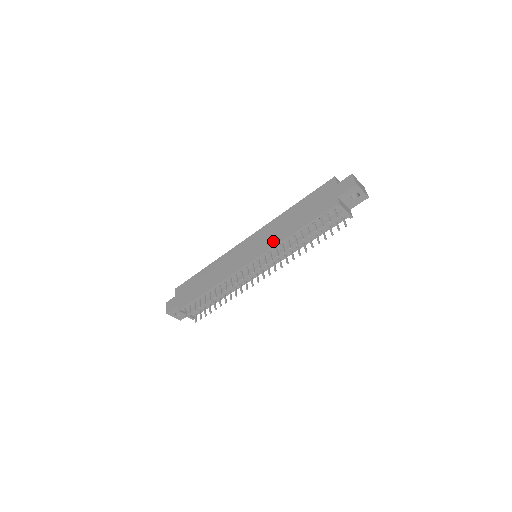
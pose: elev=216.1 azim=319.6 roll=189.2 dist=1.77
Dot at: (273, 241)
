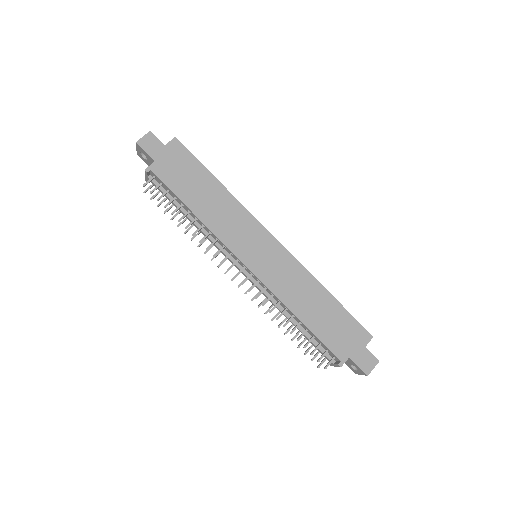
Dot at: (280, 289)
